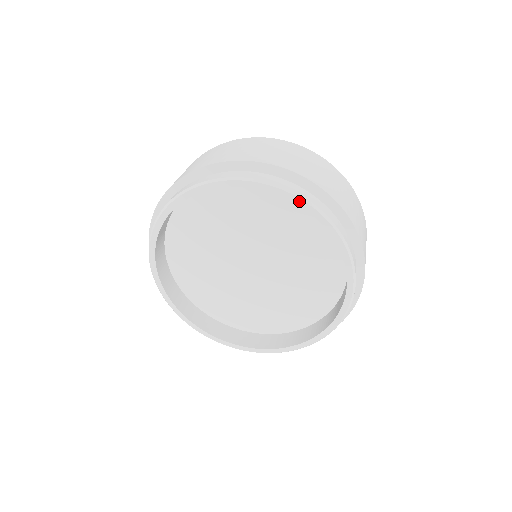
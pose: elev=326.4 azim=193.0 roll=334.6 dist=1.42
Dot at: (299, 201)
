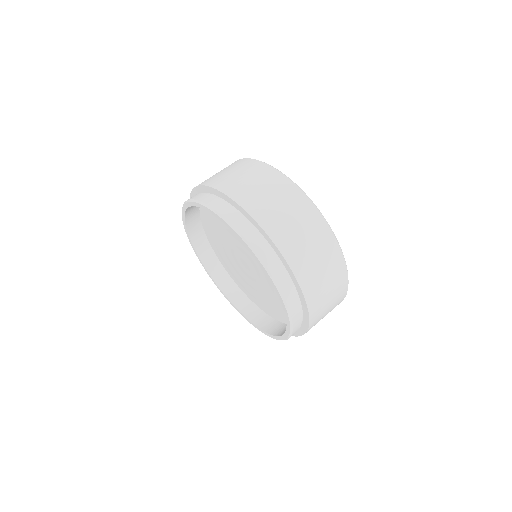
Dot at: (278, 294)
